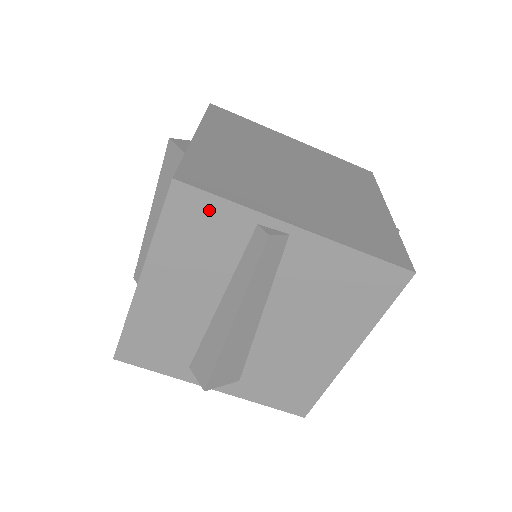
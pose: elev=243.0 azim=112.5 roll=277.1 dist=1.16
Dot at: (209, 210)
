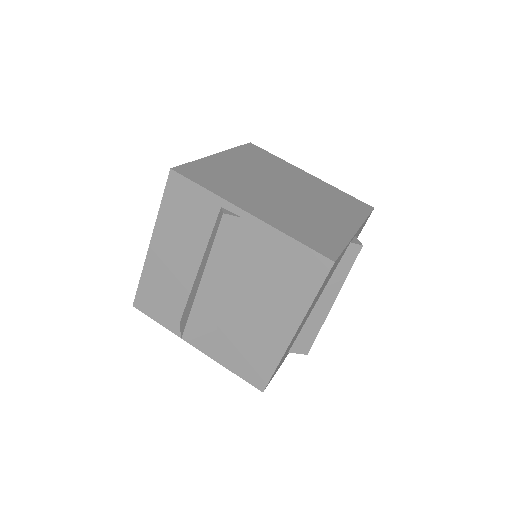
Dot at: (191, 193)
